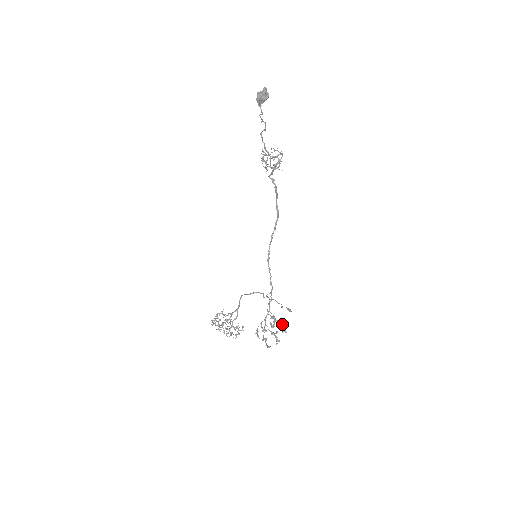
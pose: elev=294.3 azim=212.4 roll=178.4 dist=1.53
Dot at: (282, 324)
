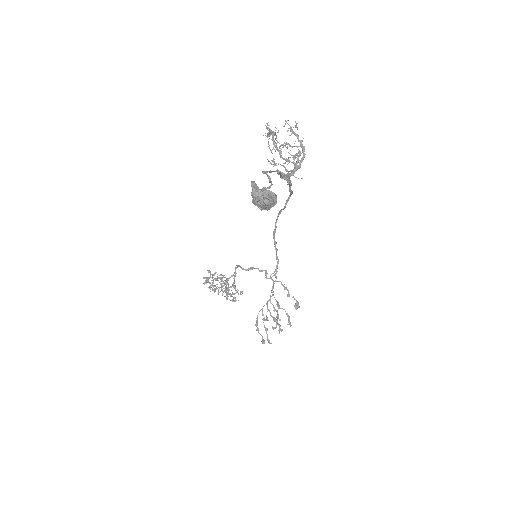
Dot at: (287, 315)
